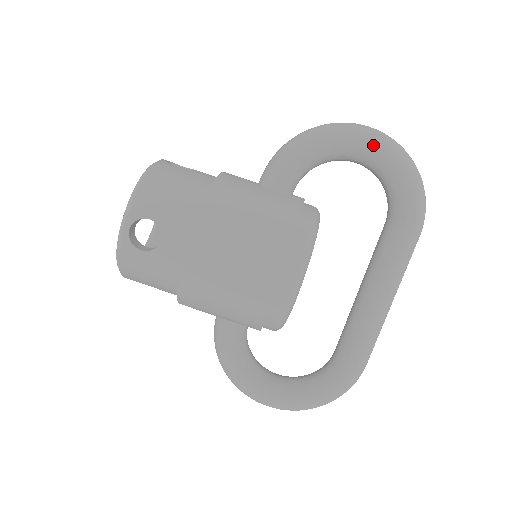
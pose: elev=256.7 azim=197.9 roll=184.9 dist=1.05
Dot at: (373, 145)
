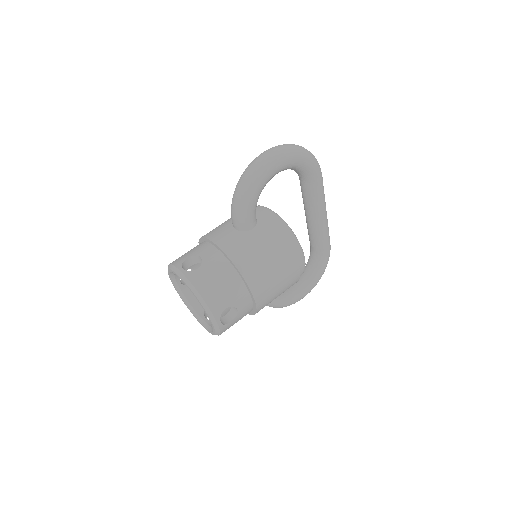
Dot at: (283, 163)
